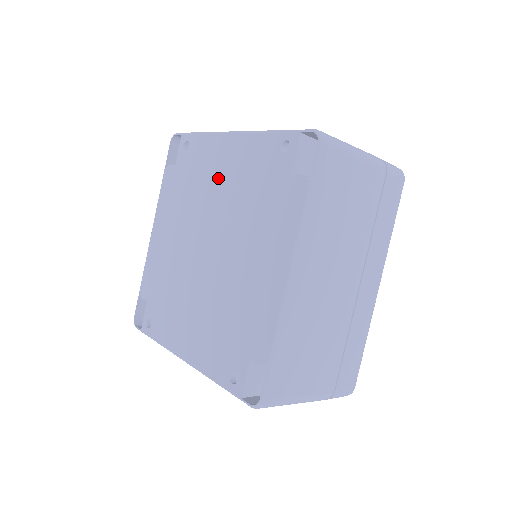
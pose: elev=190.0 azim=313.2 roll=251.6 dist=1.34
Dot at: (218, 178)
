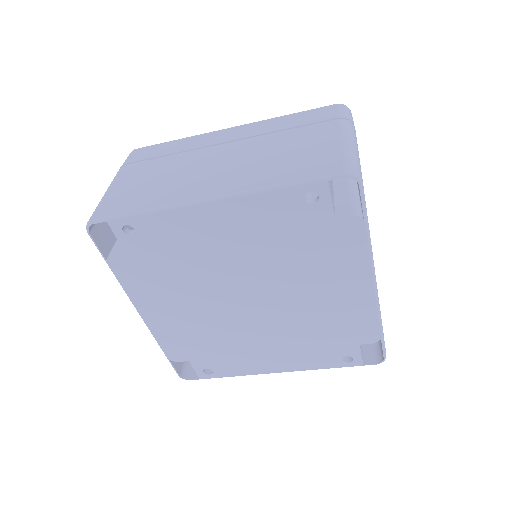
Dot at: (221, 247)
